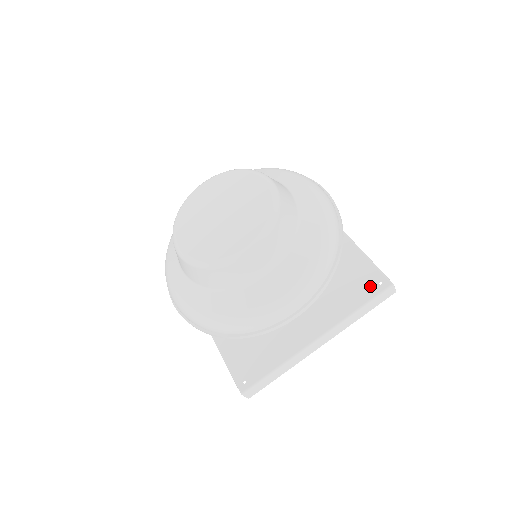
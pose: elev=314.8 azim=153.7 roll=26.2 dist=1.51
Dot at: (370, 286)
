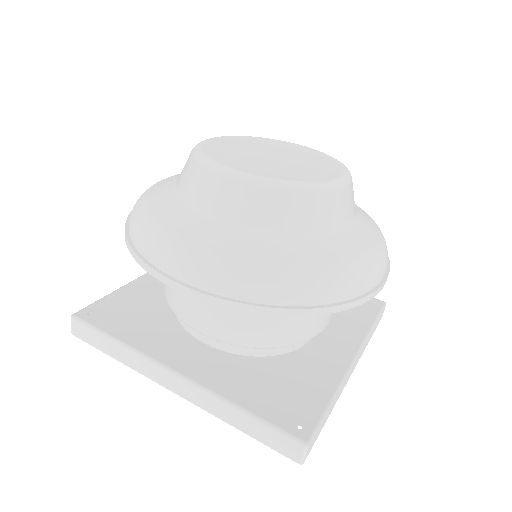
Dot at: (367, 305)
